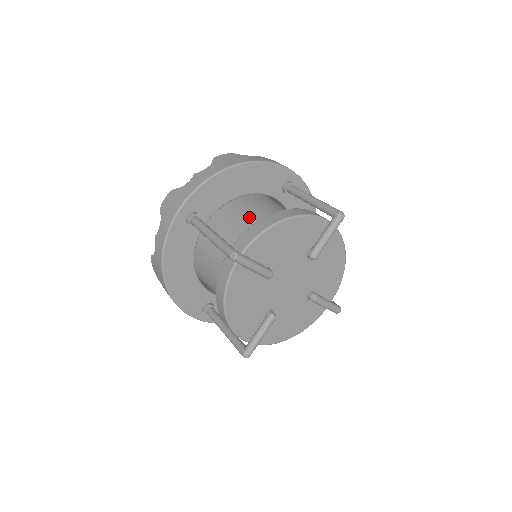
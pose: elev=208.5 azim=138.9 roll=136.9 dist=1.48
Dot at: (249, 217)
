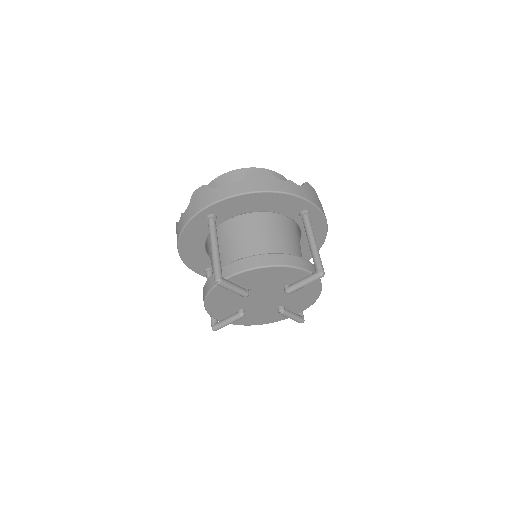
Dot at: (254, 238)
